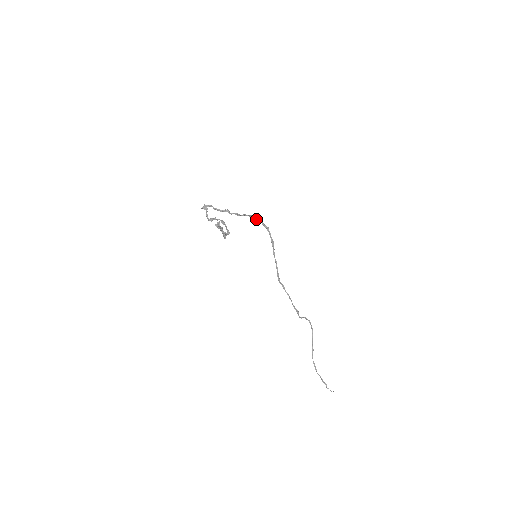
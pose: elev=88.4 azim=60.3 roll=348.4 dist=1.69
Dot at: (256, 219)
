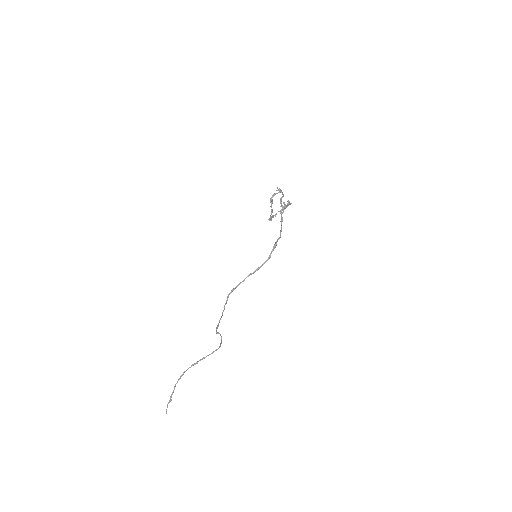
Dot at: (276, 242)
